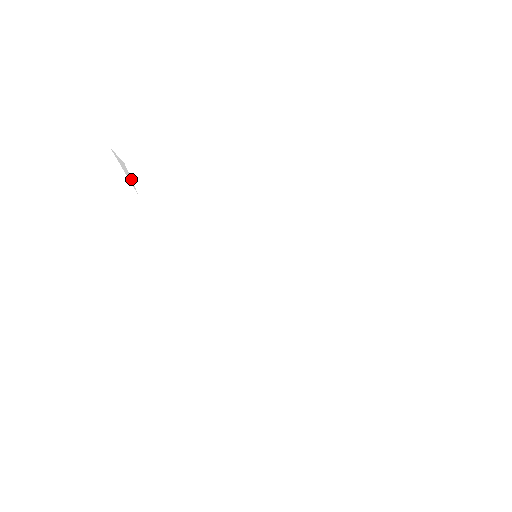
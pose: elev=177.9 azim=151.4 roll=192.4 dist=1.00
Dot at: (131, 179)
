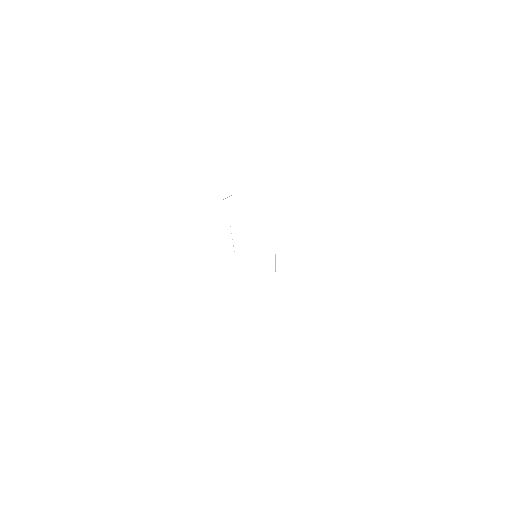
Dot at: occluded
